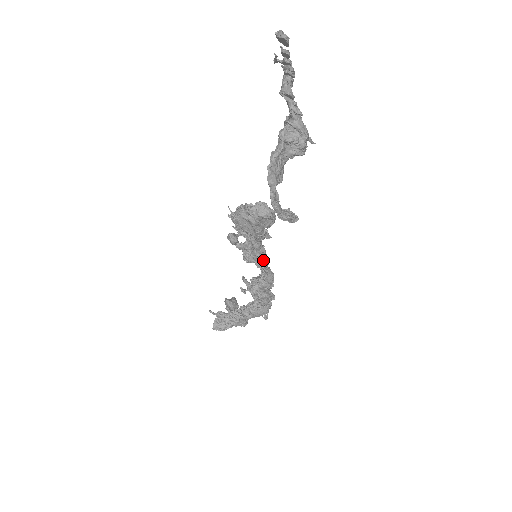
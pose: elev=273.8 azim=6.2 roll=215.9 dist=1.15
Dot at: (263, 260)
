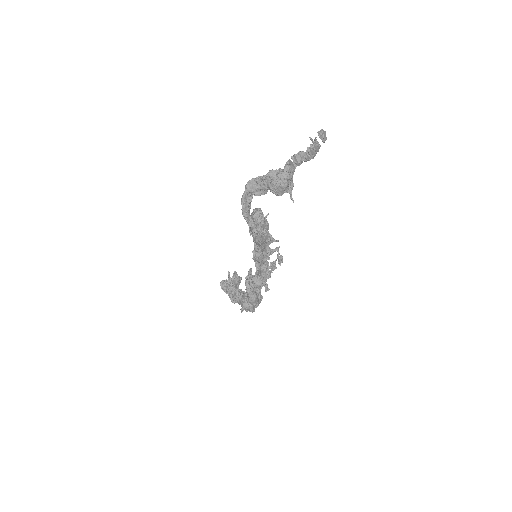
Dot at: (262, 268)
